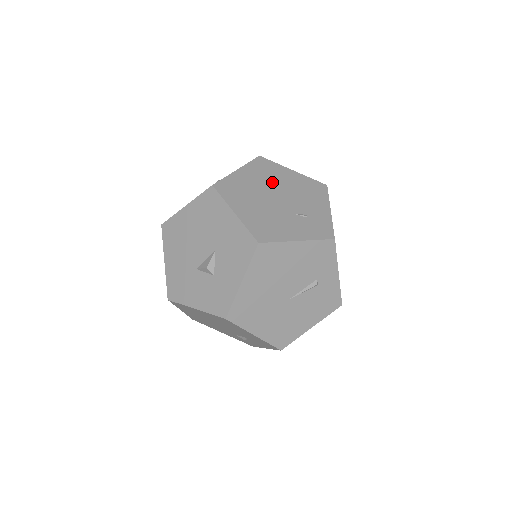
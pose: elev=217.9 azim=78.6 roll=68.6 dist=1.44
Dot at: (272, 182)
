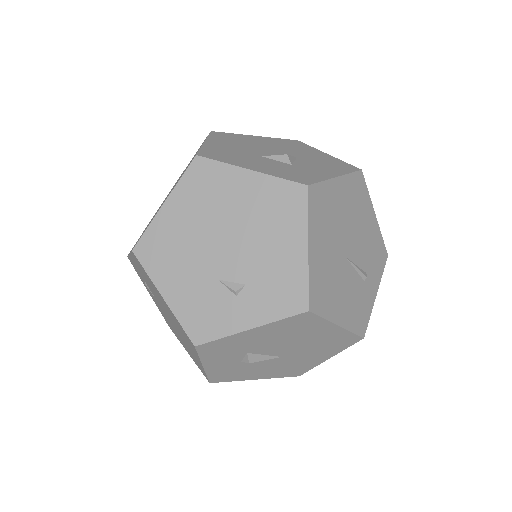
Dot at: occluded
